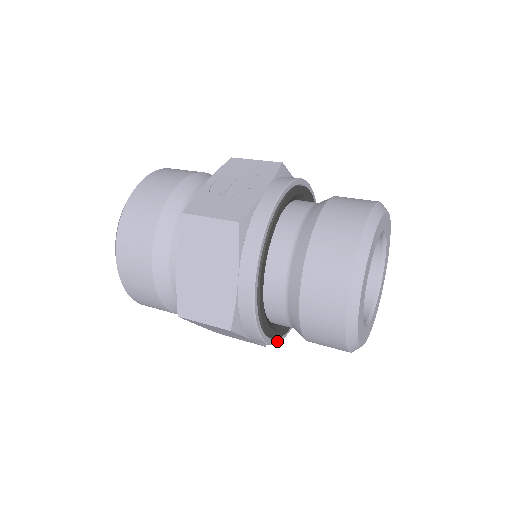
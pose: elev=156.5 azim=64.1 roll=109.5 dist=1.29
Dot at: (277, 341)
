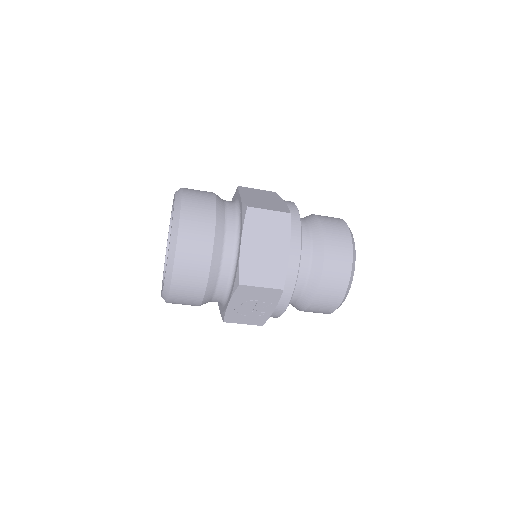
Dot at: (297, 273)
